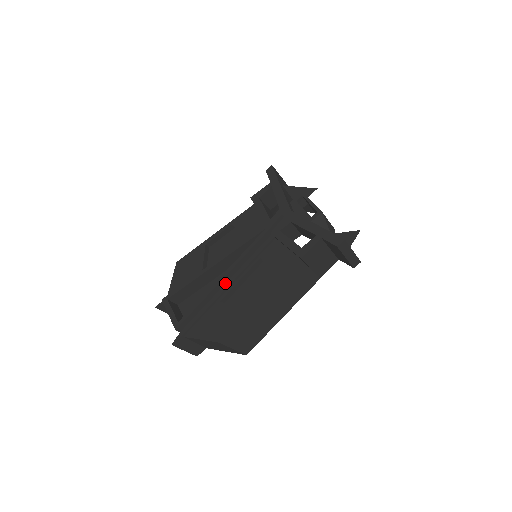
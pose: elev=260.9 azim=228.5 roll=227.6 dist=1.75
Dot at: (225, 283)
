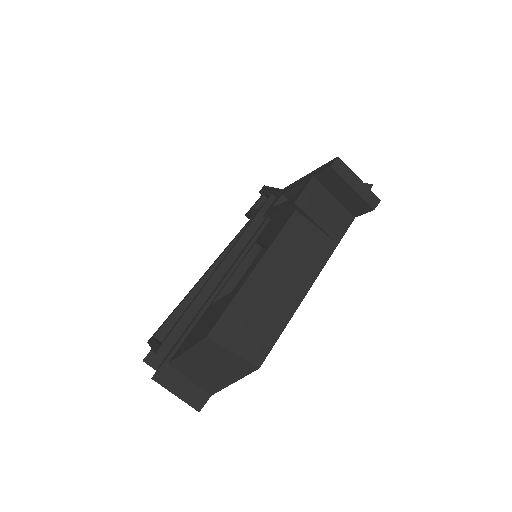
Dot at: (217, 284)
